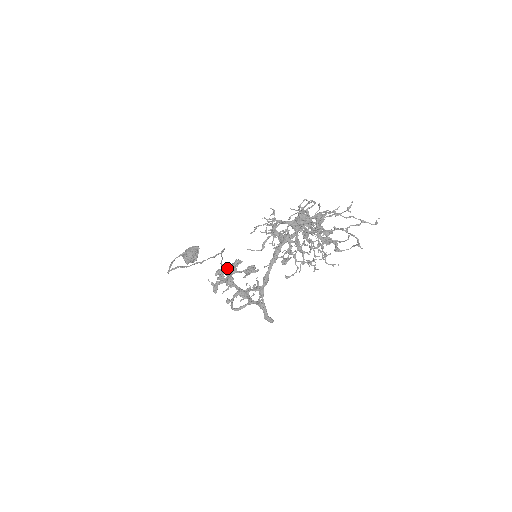
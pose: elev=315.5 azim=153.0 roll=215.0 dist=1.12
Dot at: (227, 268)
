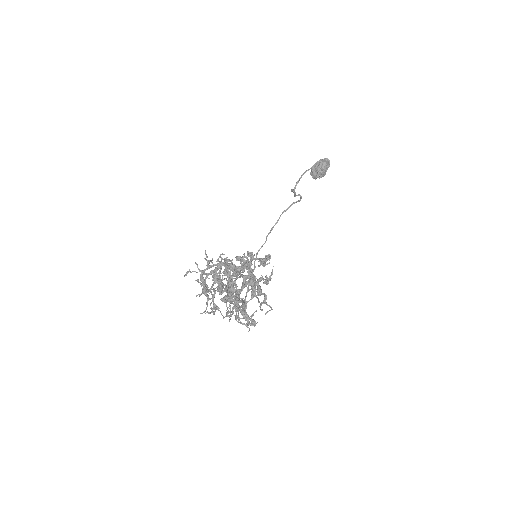
Dot at: occluded
